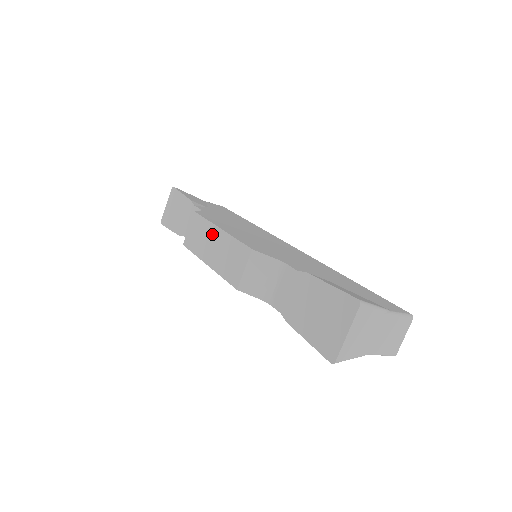
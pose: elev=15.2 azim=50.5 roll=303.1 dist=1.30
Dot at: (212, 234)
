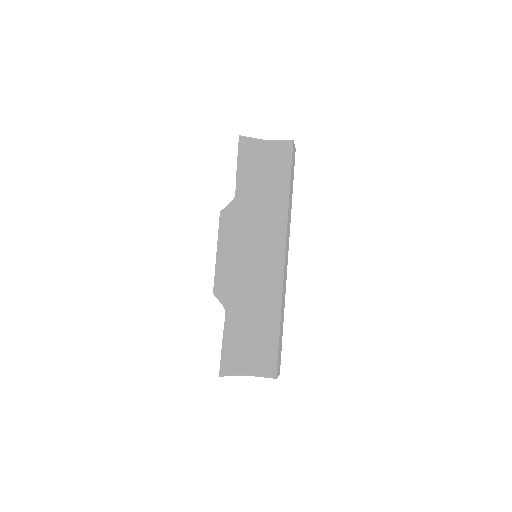
Dot at: occluded
